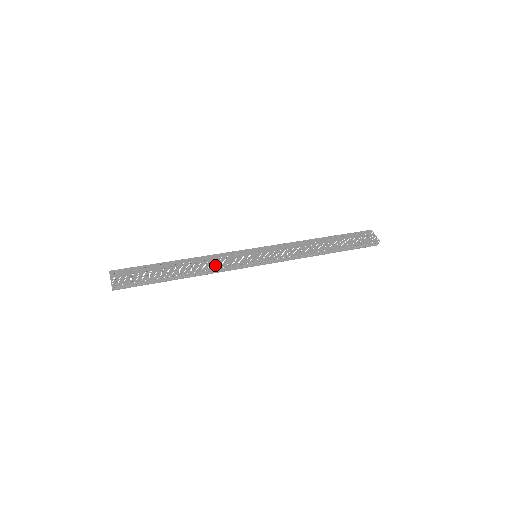
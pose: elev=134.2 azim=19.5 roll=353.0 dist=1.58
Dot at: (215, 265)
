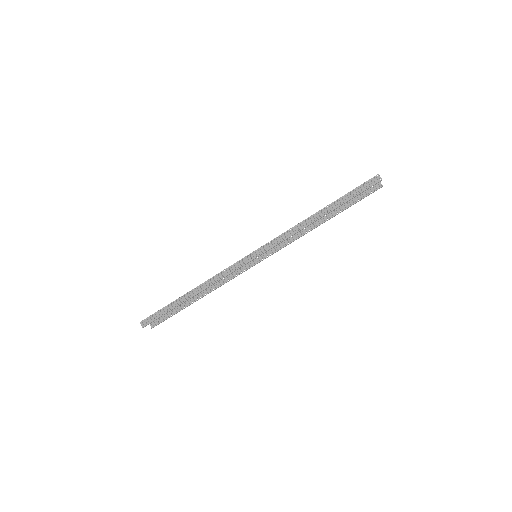
Dot at: (217, 276)
